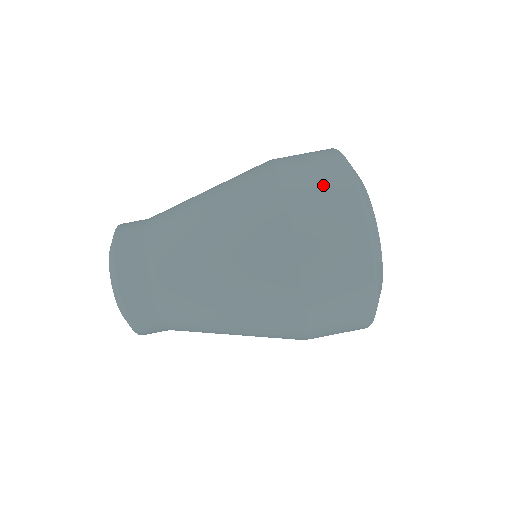
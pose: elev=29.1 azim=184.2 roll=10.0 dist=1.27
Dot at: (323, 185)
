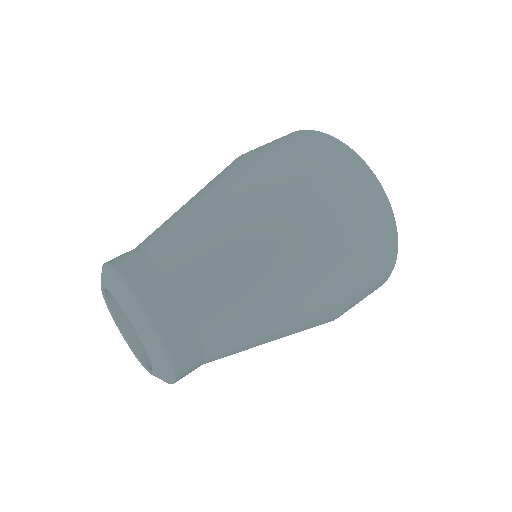
Dot at: (272, 141)
